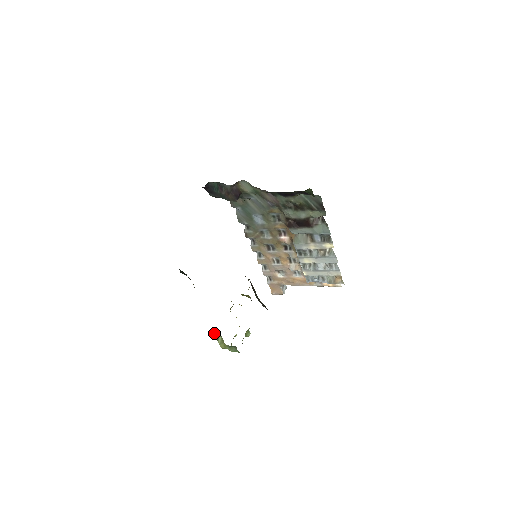
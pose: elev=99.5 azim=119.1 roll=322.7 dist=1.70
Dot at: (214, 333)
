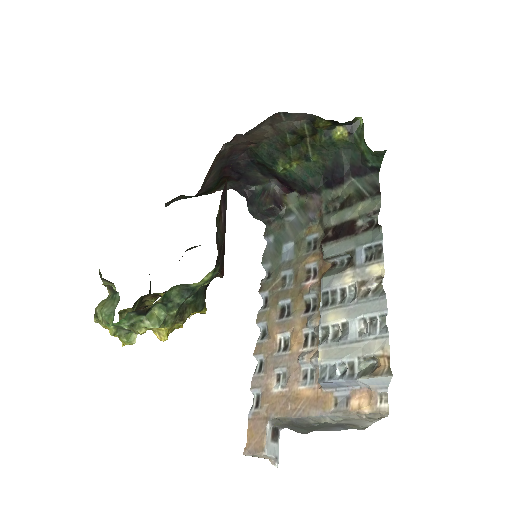
Dot at: occluded
